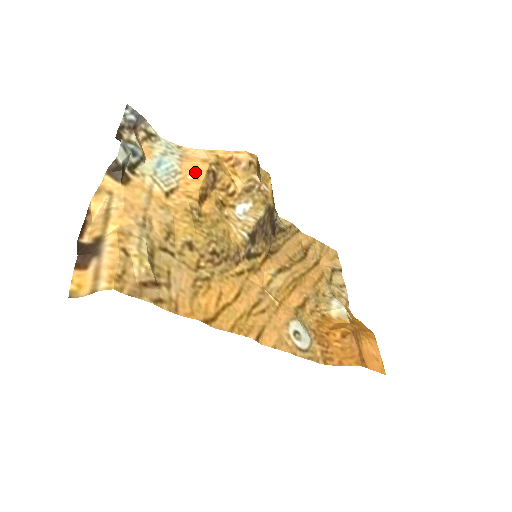
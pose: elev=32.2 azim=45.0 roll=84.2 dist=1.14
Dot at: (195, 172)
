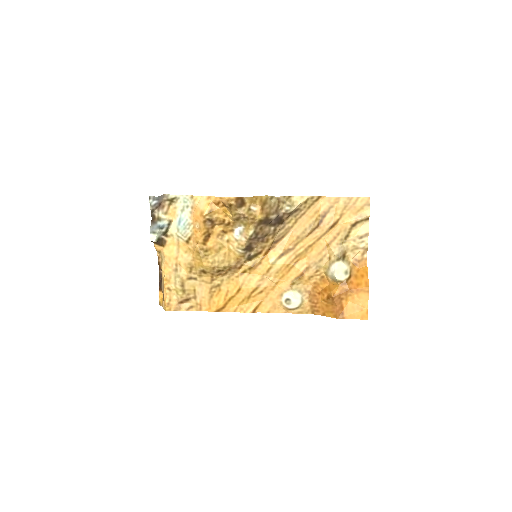
Dot at: (198, 223)
